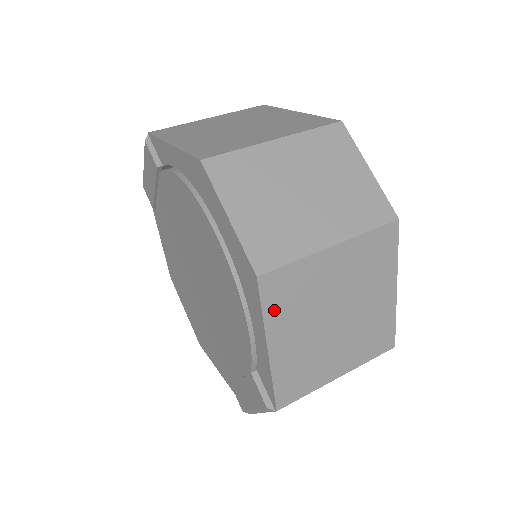
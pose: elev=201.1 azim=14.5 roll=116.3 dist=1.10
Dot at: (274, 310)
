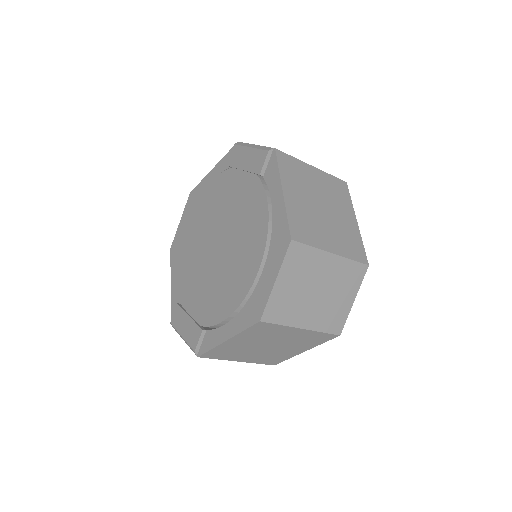
Dot at: (249, 332)
